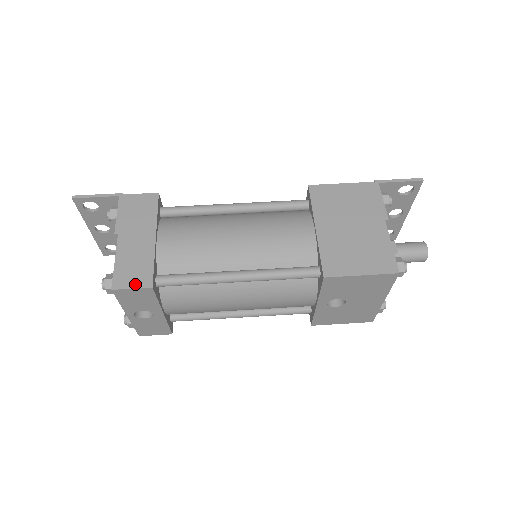
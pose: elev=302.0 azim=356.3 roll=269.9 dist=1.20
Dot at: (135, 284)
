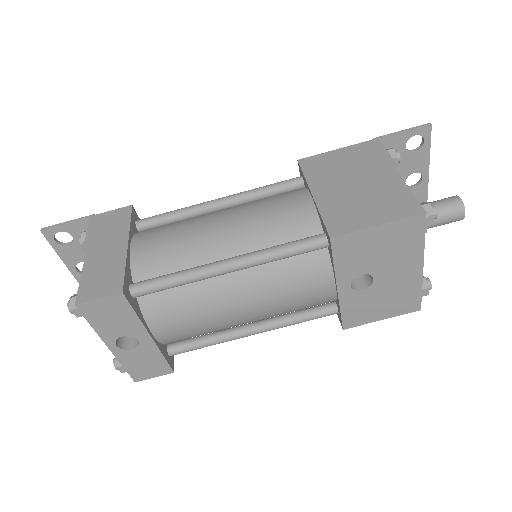
Dot at: (102, 293)
